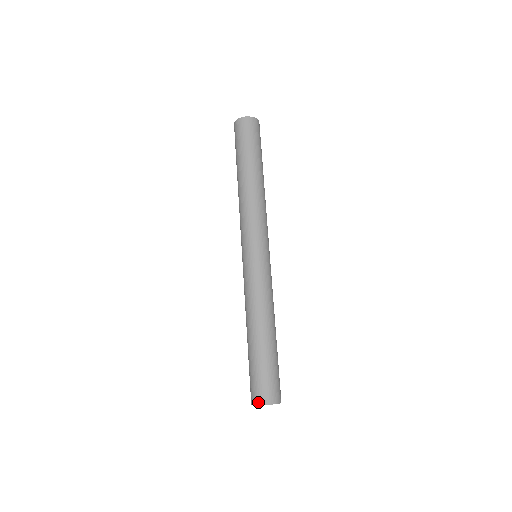
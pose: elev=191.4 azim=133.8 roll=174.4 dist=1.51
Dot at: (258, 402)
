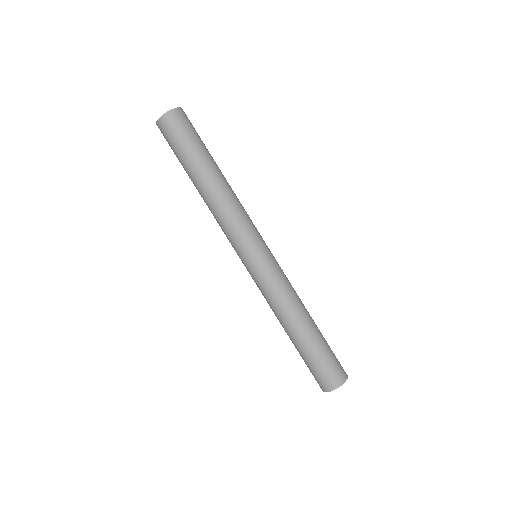
Dot at: (326, 390)
